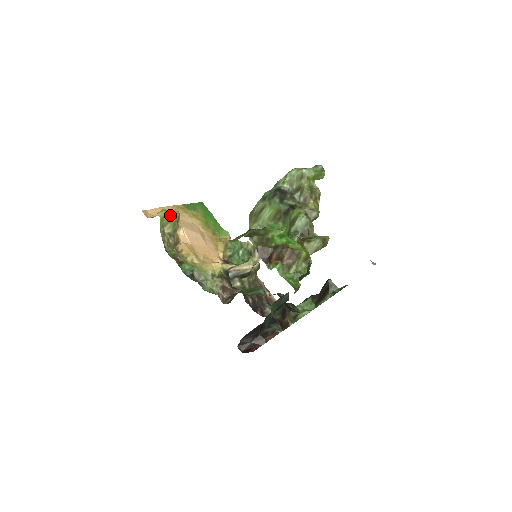
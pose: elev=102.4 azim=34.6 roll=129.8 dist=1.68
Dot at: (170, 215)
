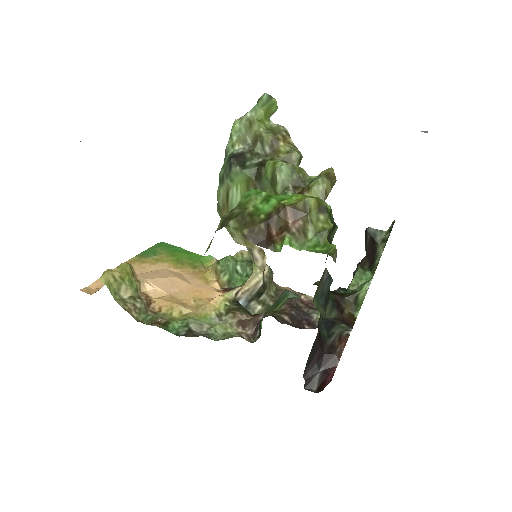
Dot at: (118, 273)
